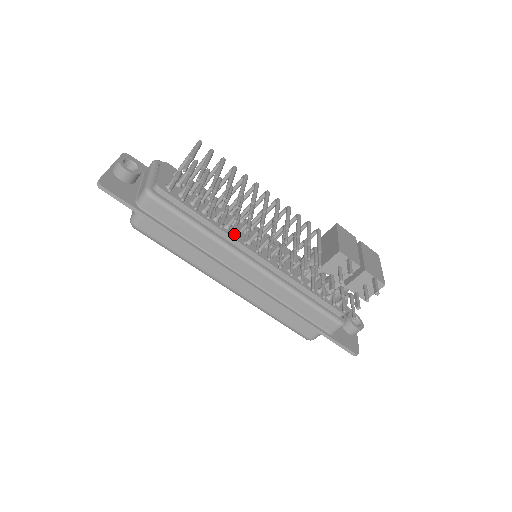
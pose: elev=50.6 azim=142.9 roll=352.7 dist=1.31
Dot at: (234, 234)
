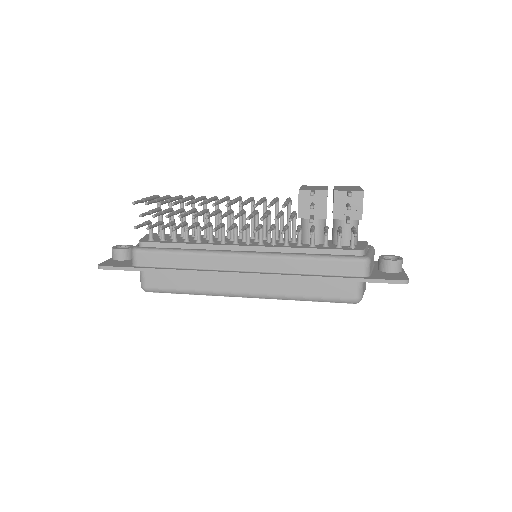
Dot at: (200, 229)
